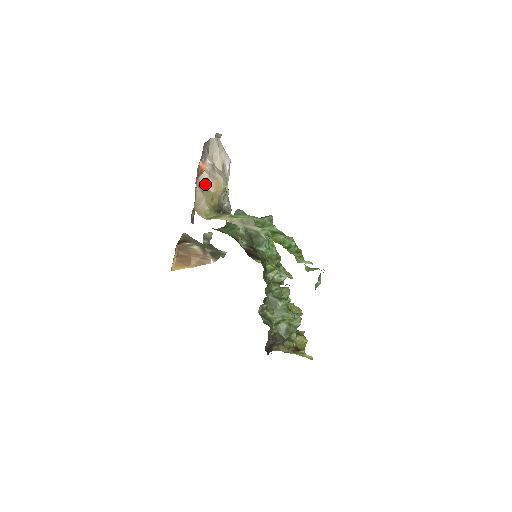
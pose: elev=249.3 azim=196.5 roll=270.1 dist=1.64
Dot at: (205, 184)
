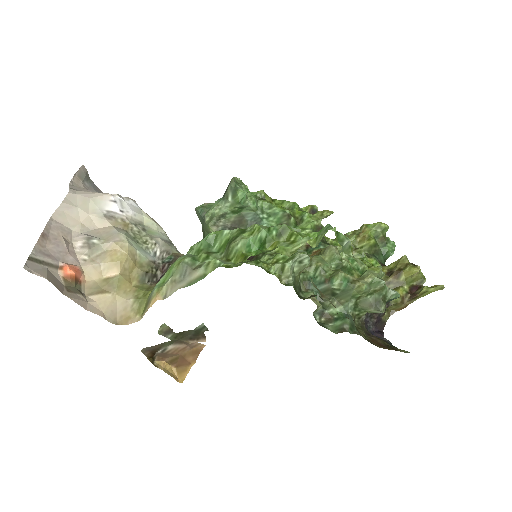
Dot at: (100, 277)
